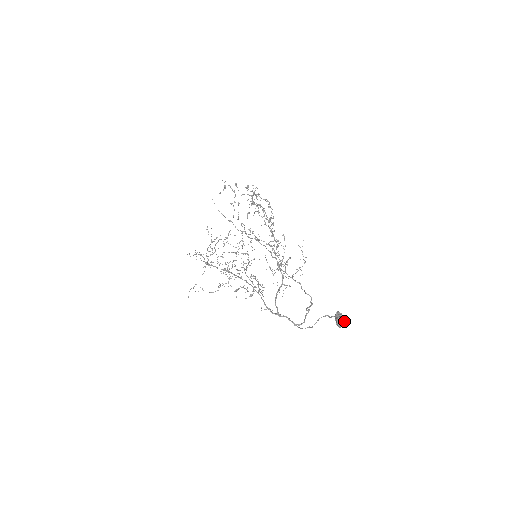
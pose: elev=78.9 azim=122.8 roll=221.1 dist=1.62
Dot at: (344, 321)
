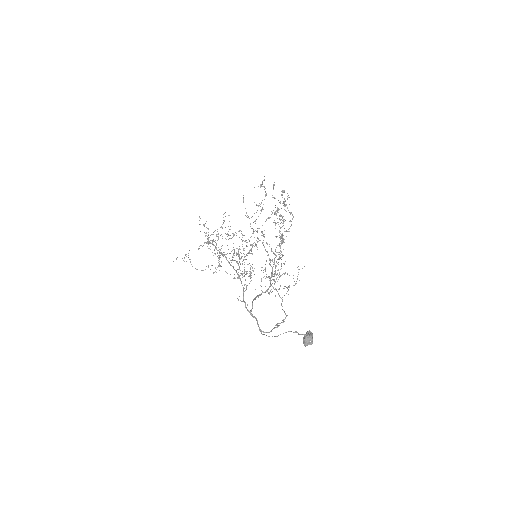
Dot at: (312, 341)
